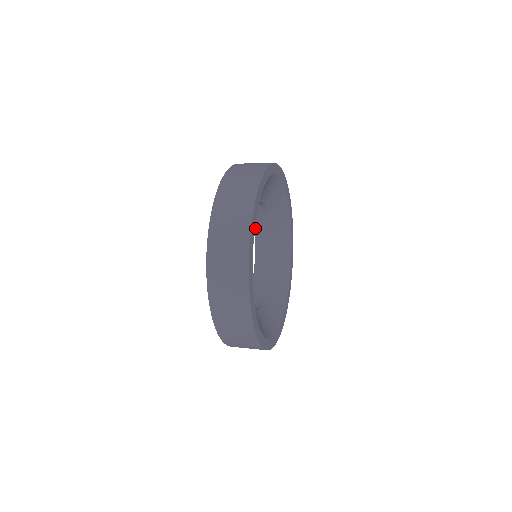
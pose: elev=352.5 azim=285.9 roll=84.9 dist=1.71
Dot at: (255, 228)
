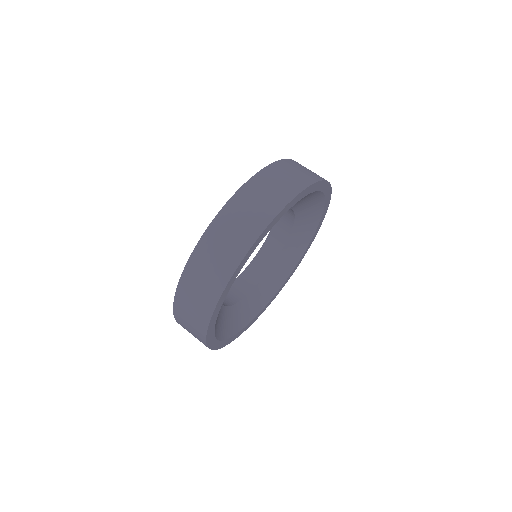
Dot at: occluded
